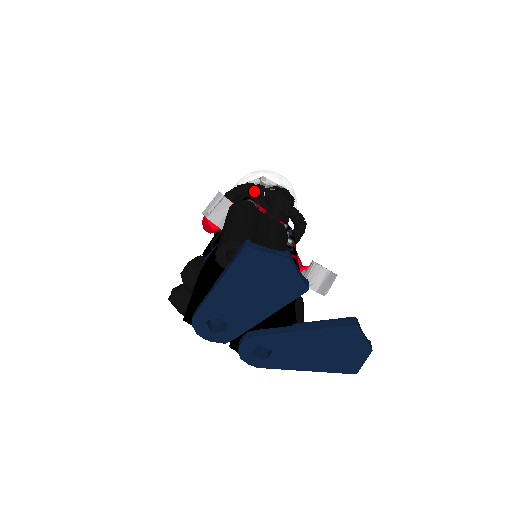
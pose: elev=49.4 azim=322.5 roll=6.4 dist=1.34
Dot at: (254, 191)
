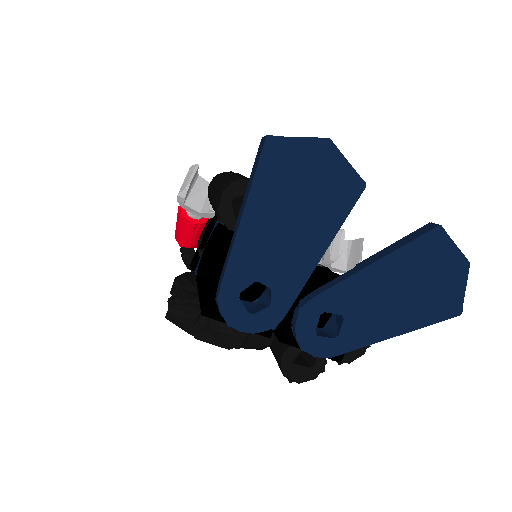
Dot at: occluded
